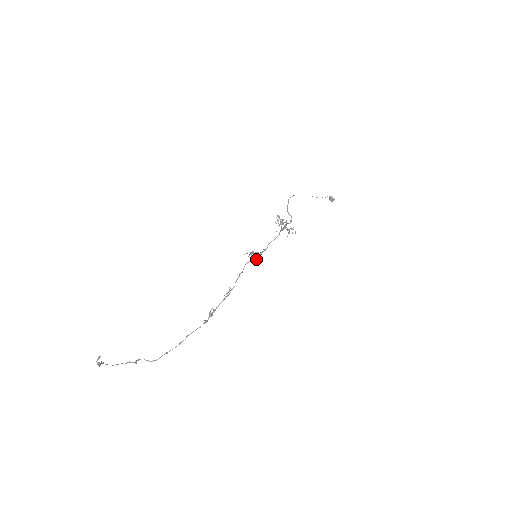
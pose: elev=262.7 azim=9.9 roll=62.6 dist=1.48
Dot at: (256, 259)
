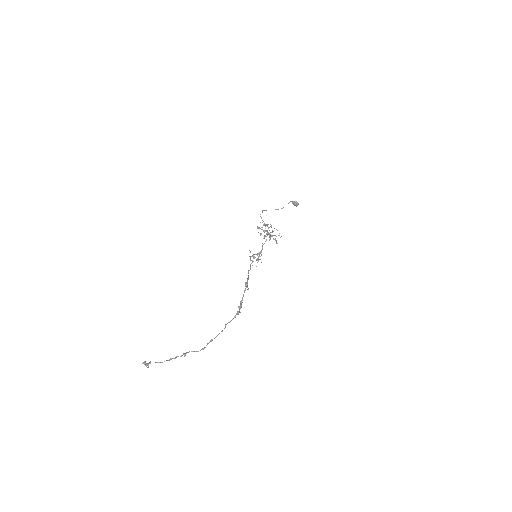
Dot at: (257, 258)
